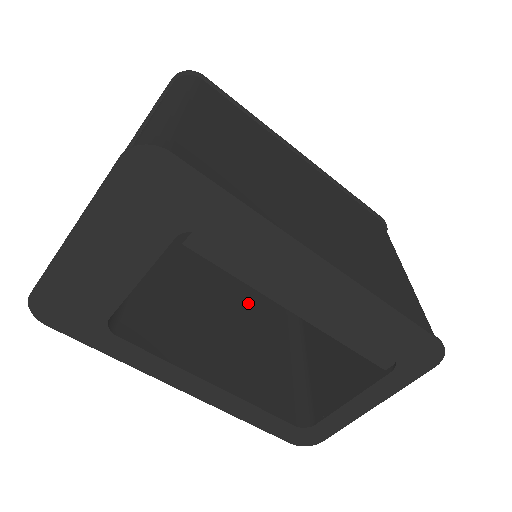
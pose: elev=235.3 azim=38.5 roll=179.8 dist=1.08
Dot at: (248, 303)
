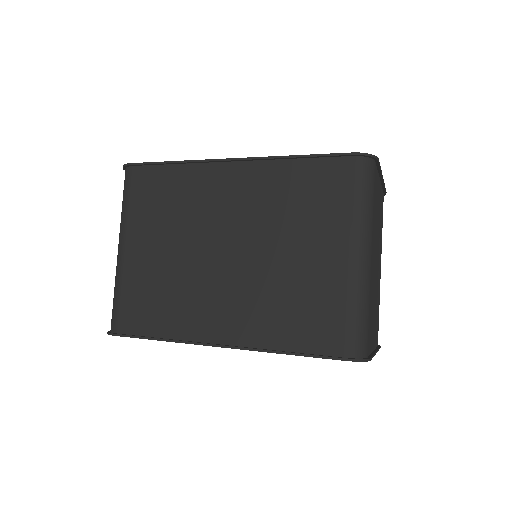
Dot at: occluded
